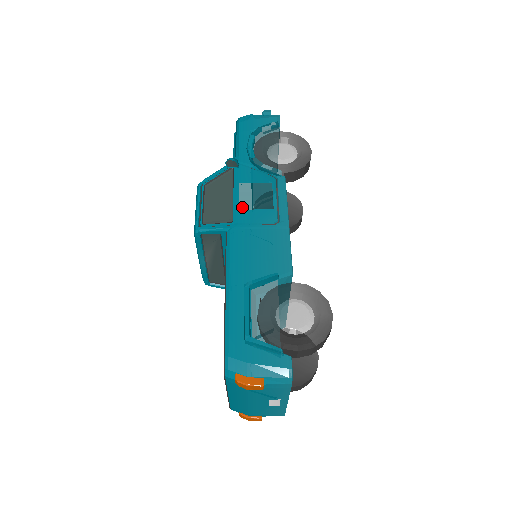
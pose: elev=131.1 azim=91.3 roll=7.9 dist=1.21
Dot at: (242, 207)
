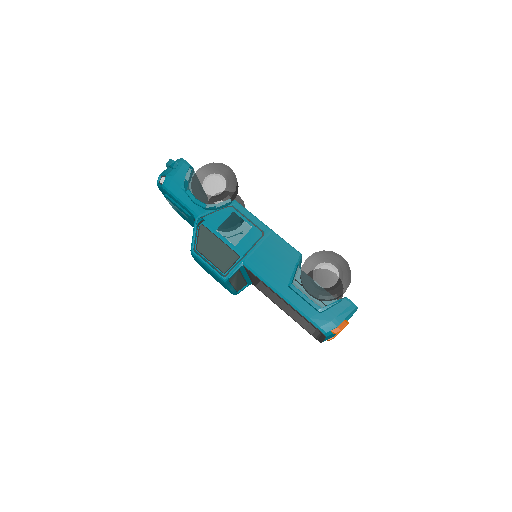
Dot at: (235, 243)
